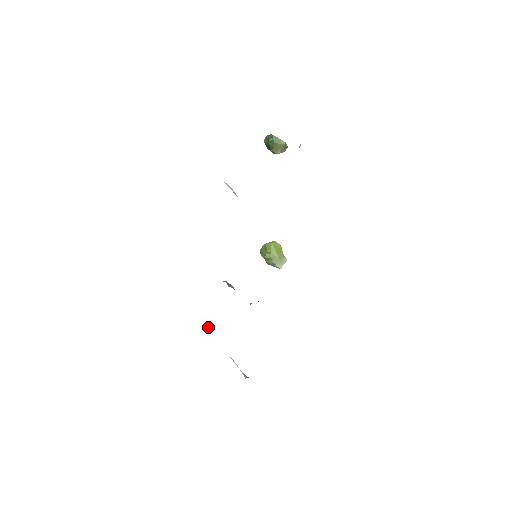
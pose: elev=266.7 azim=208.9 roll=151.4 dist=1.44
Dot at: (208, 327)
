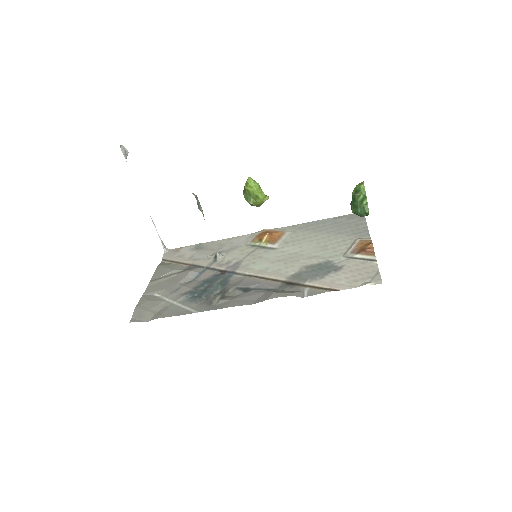
Dot at: (123, 151)
